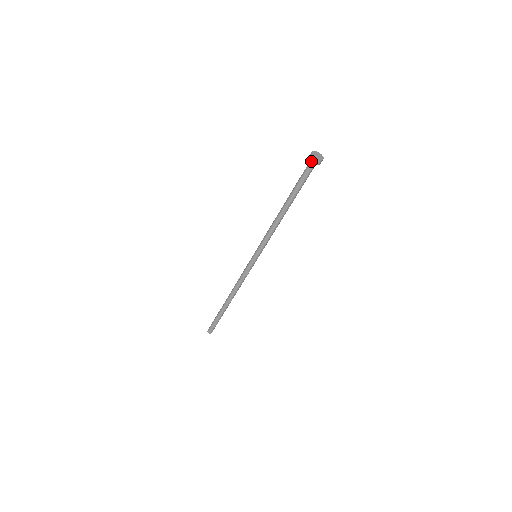
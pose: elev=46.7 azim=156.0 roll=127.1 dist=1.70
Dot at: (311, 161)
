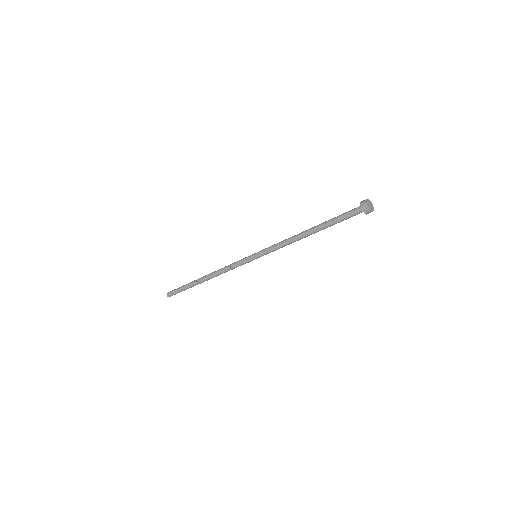
Dot at: (362, 208)
